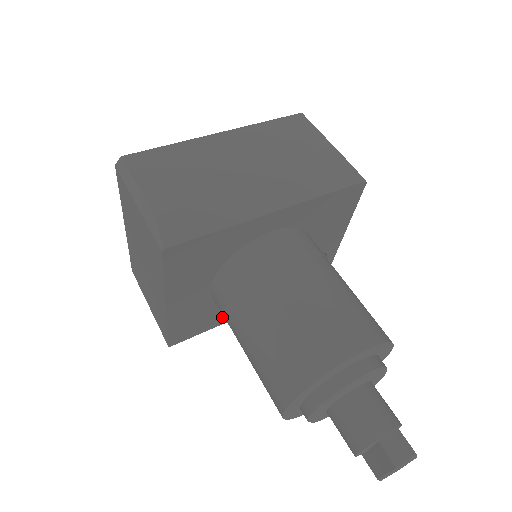
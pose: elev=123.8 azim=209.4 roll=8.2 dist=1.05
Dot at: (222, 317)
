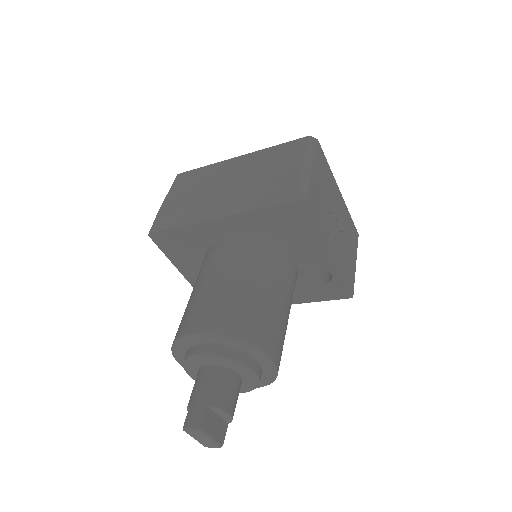
Dot at: occluded
